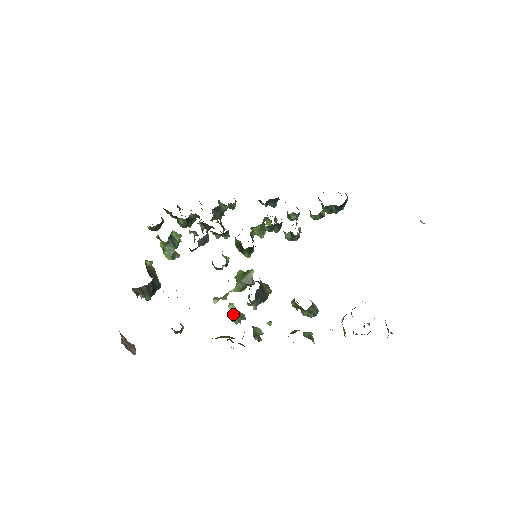
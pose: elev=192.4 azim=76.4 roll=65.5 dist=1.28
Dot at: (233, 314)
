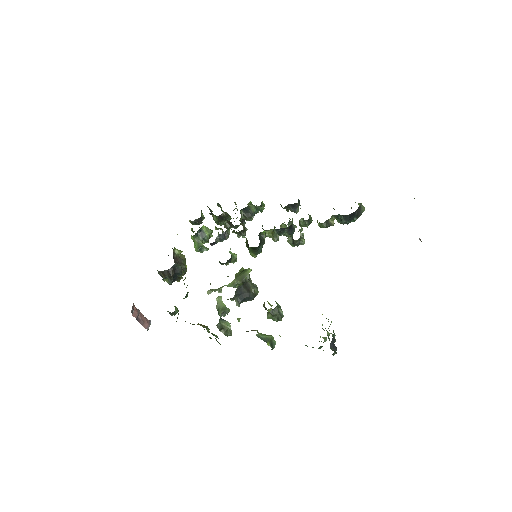
Dot at: (219, 306)
